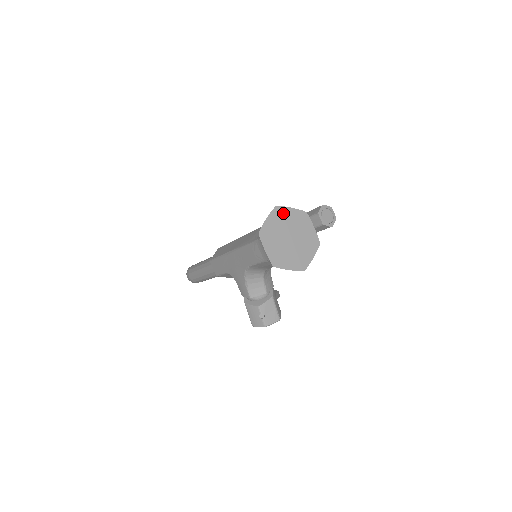
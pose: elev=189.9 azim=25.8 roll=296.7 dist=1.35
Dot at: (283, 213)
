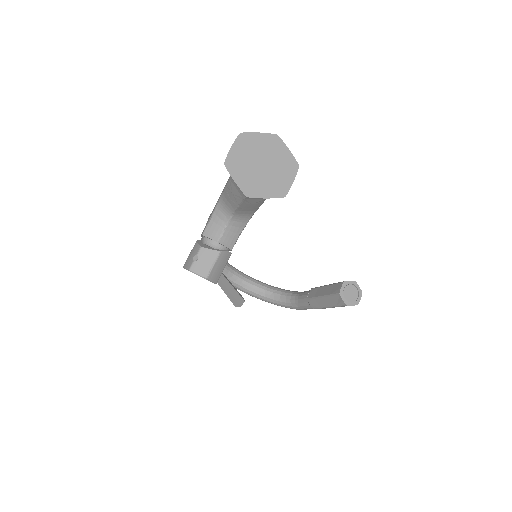
Dot at: (277, 145)
